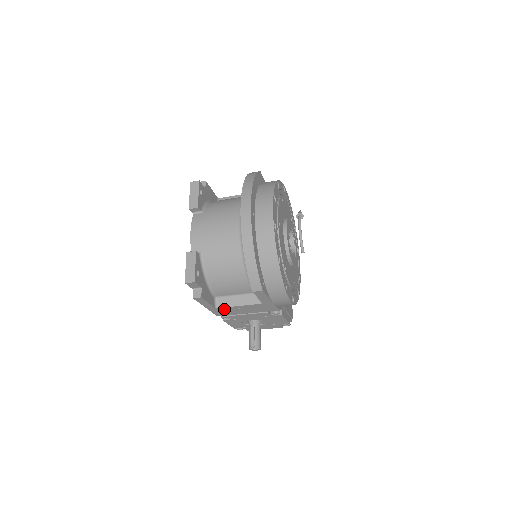
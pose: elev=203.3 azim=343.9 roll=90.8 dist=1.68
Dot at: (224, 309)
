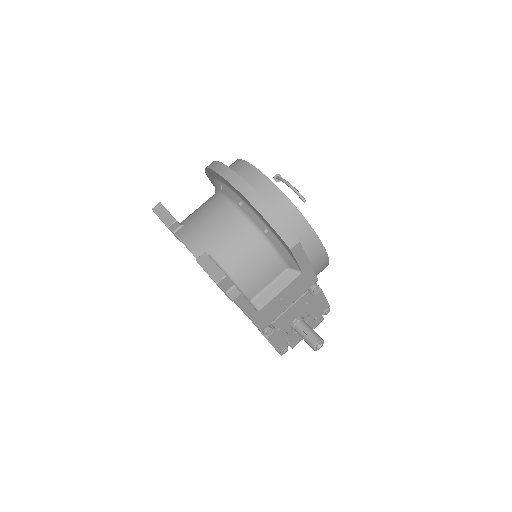
Dot at: (266, 310)
